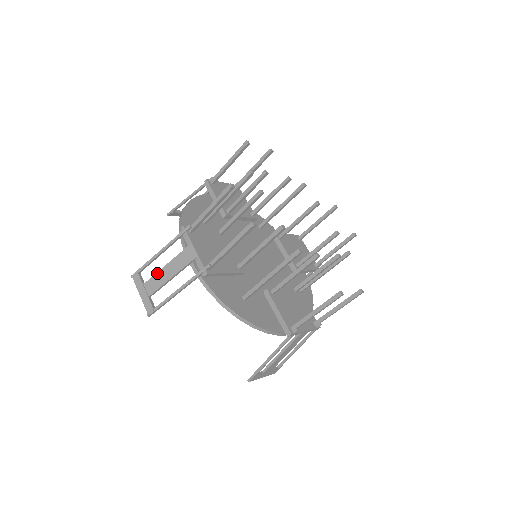
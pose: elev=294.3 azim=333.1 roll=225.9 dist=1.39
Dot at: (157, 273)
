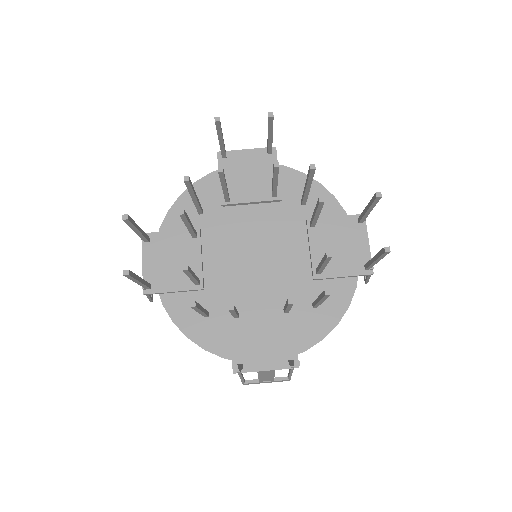
Dot at: occluded
